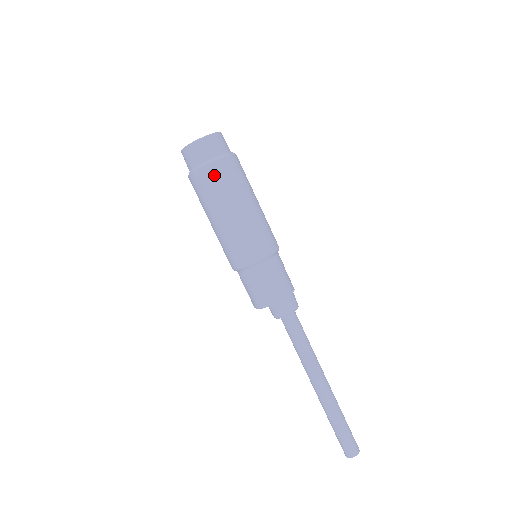
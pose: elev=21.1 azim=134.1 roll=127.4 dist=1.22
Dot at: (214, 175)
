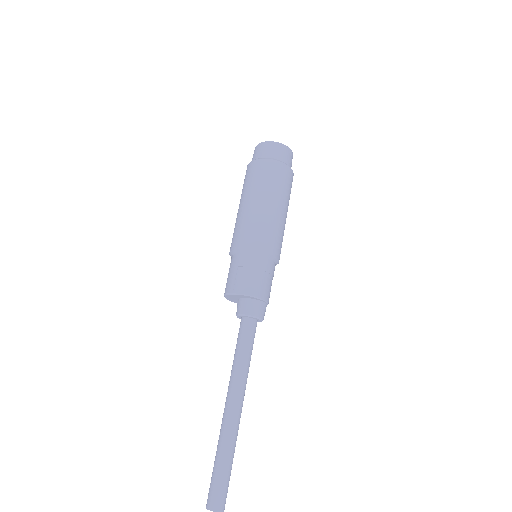
Dot at: (287, 175)
